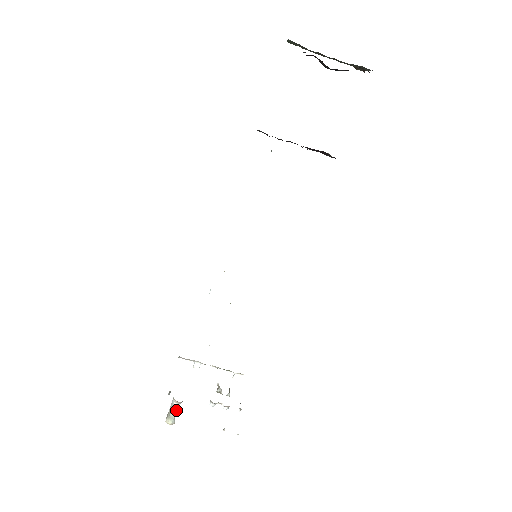
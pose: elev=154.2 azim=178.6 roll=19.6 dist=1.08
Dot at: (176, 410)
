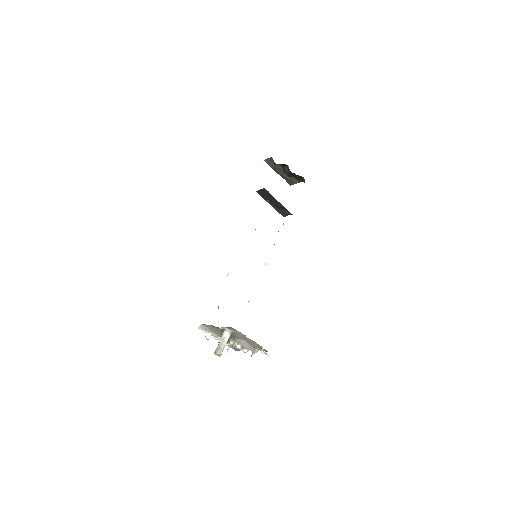
Dot at: occluded
